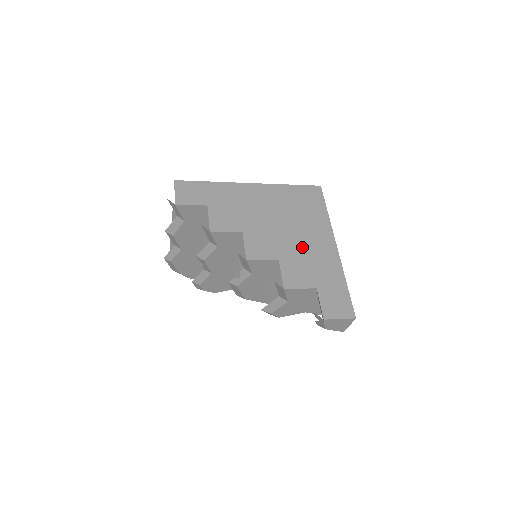
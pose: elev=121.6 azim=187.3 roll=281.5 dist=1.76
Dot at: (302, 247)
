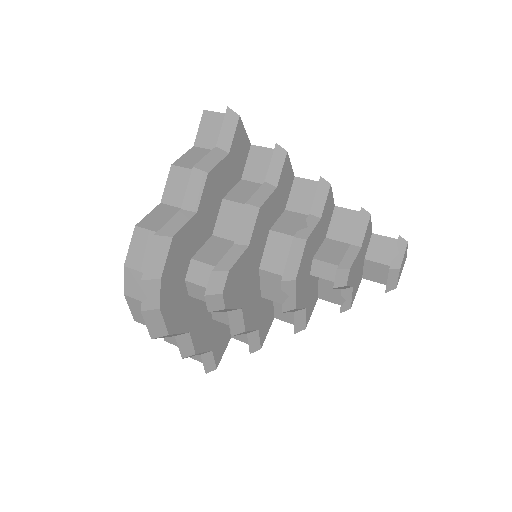
Dot at: occluded
